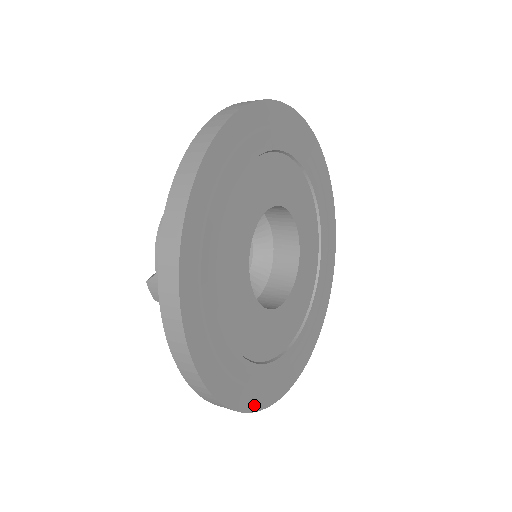
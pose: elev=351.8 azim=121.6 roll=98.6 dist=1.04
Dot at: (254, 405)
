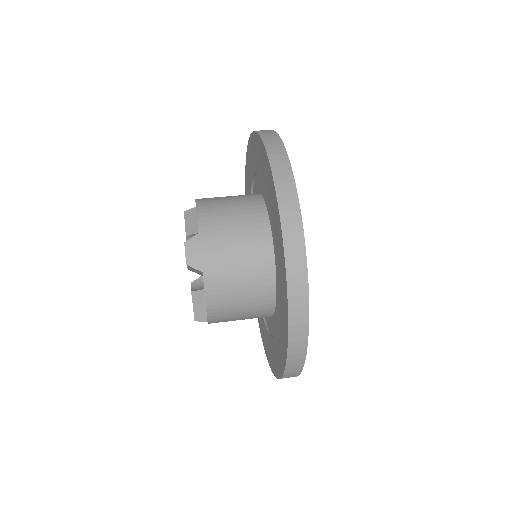
Dot at: occluded
